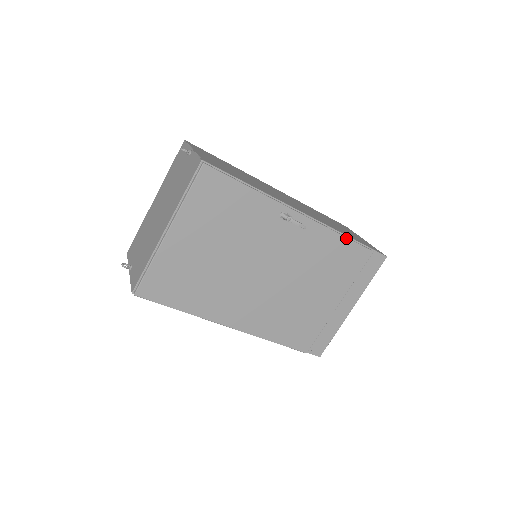
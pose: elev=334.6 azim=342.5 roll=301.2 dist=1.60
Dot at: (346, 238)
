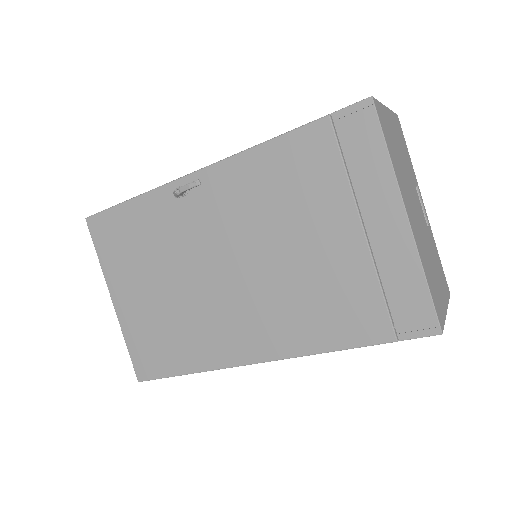
Dot at: (269, 141)
